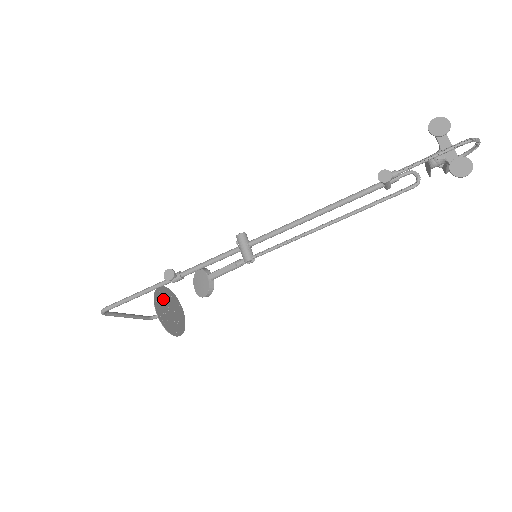
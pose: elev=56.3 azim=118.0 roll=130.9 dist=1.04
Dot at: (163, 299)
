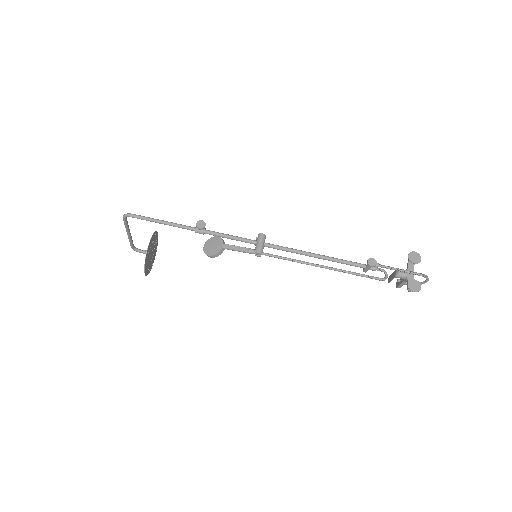
Dot at: (154, 242)
